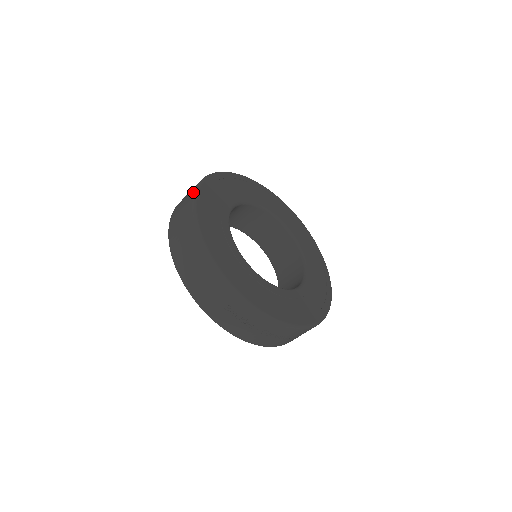
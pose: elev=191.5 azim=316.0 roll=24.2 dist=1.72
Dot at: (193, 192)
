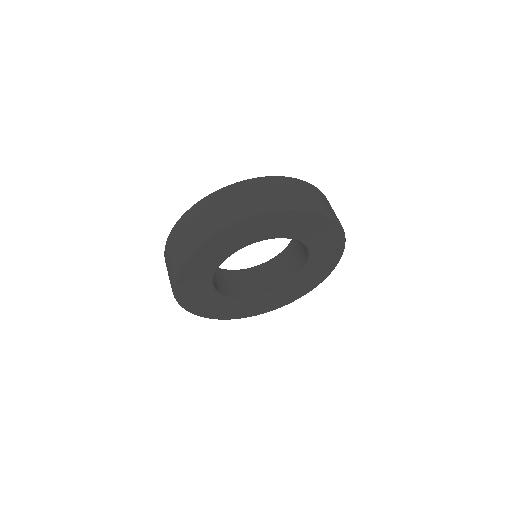
Dot at: (178, 261)
